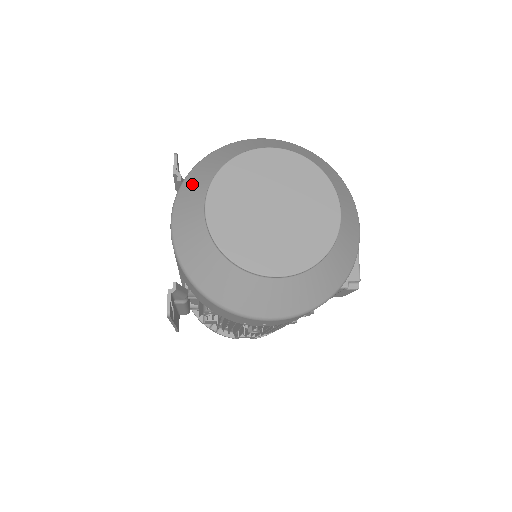
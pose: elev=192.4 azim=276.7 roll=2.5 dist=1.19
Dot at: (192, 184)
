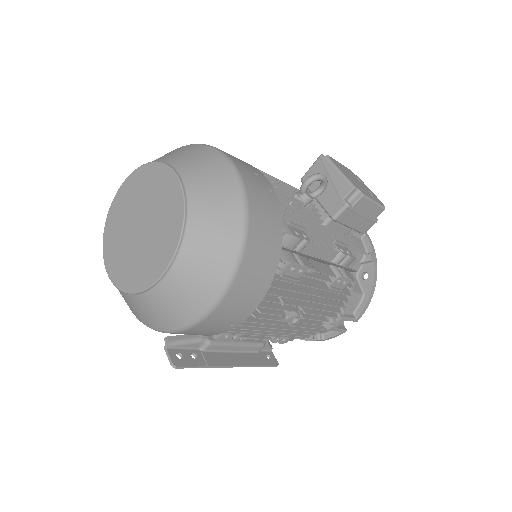
Dot at: occluded
